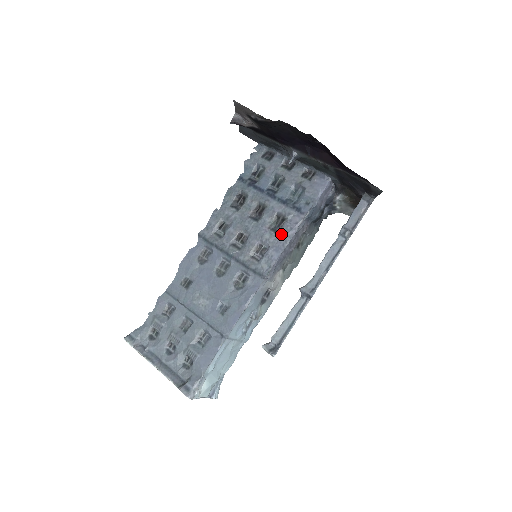
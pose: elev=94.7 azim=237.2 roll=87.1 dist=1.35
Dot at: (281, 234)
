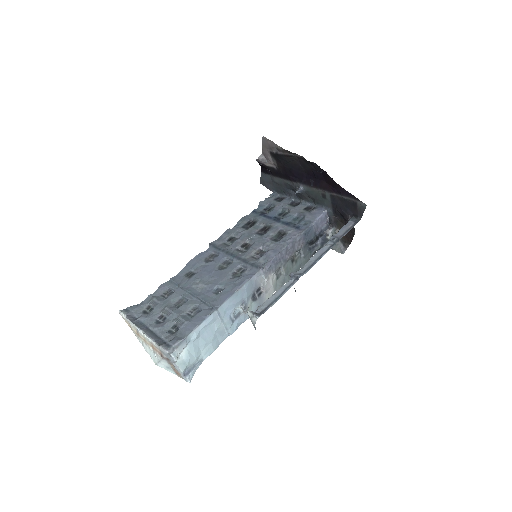
Dot at: (280, 242)
